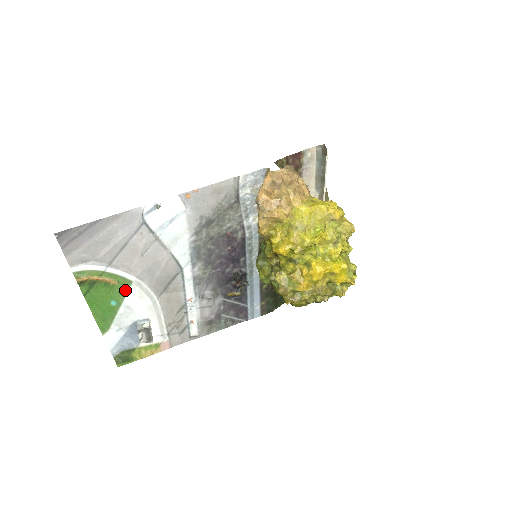
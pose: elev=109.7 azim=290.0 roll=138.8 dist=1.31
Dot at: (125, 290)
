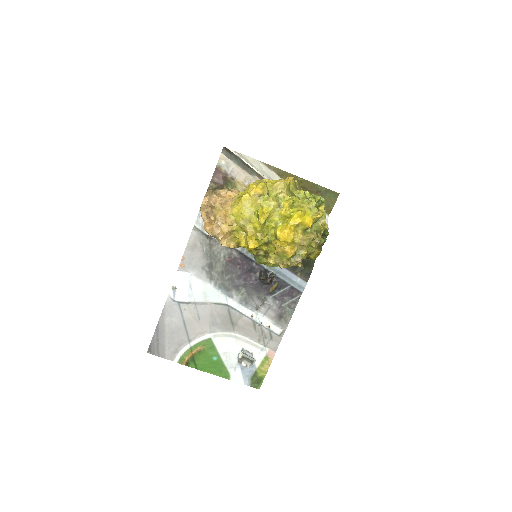
Dot at: (212, 346)
